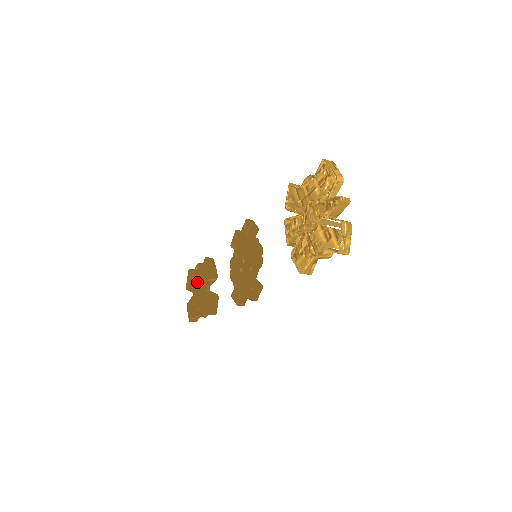
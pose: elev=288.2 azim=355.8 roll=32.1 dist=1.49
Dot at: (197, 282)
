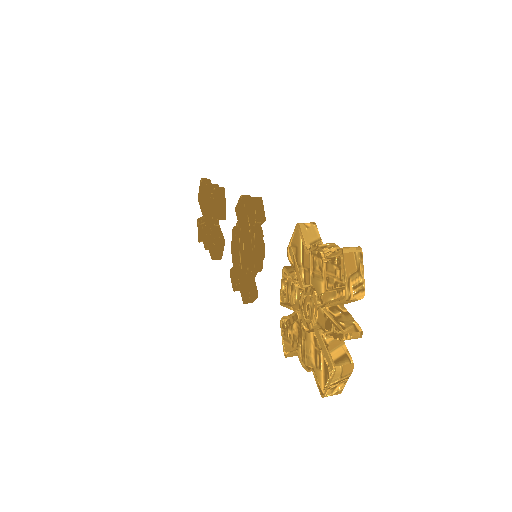
Dot at: (206, 206)
